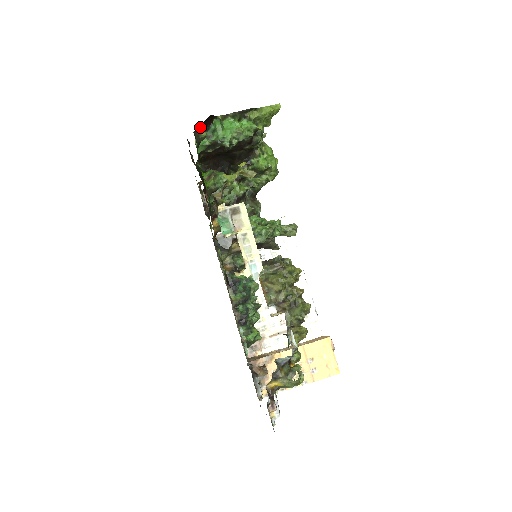
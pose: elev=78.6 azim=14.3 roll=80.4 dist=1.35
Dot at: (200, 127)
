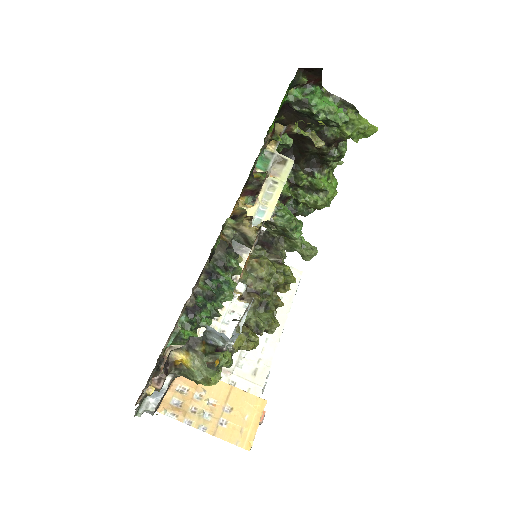
Dot at: (305, 74)
